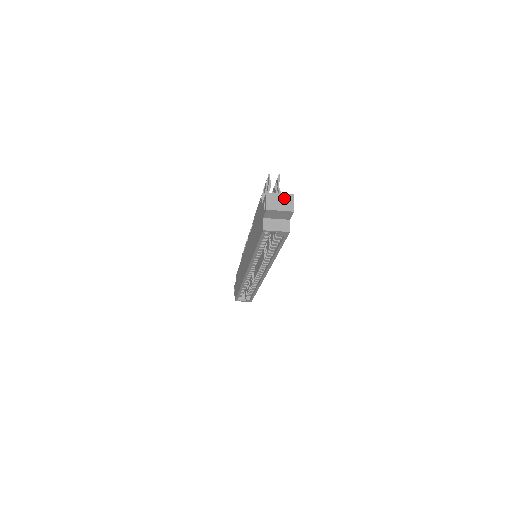
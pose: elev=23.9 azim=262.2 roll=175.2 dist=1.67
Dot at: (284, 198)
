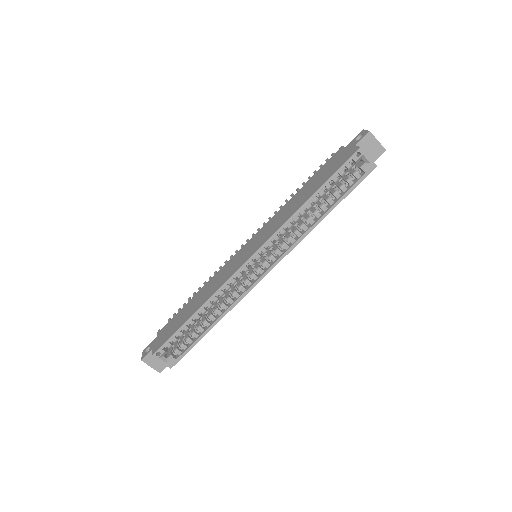
Dot at: occluded
